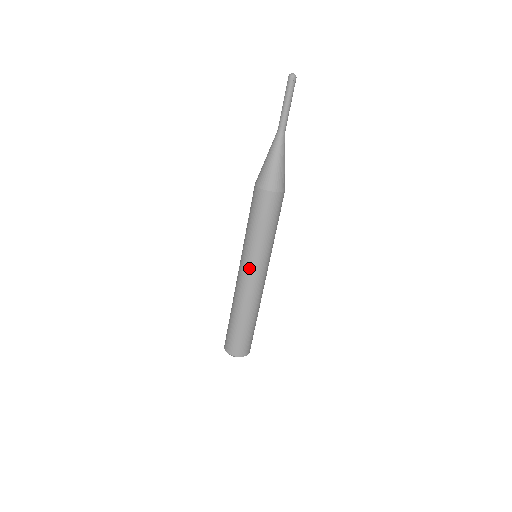
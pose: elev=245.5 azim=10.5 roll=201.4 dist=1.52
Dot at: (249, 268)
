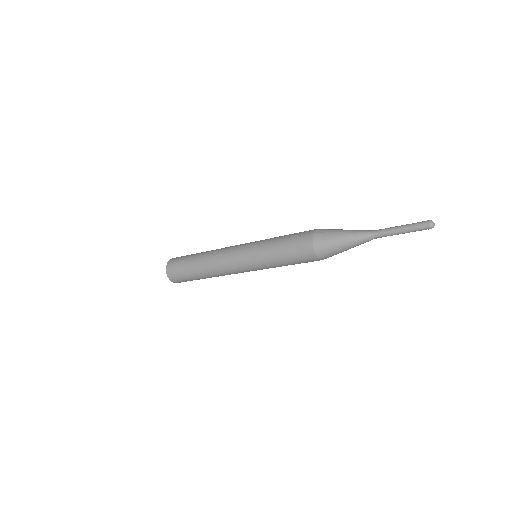
Dot at: occluded
